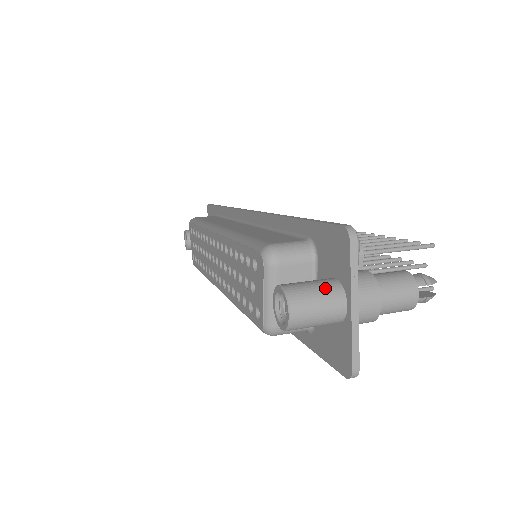
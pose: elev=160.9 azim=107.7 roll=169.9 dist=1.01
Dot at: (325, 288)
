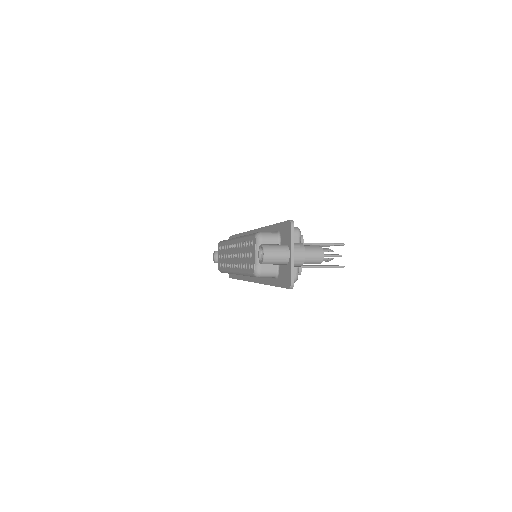
Dot at: (280, 246)
